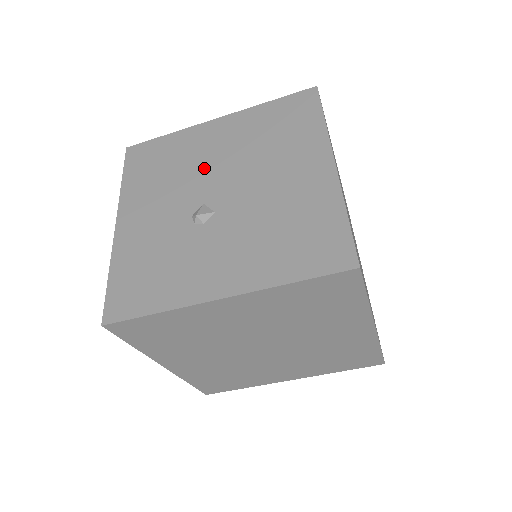
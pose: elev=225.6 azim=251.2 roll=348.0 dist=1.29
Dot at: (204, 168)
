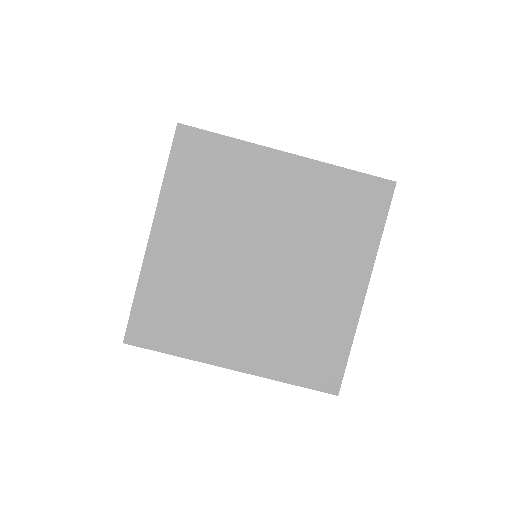
Dot at: occluded
